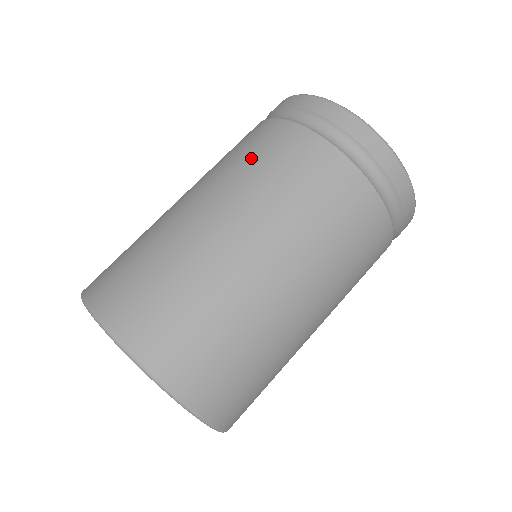
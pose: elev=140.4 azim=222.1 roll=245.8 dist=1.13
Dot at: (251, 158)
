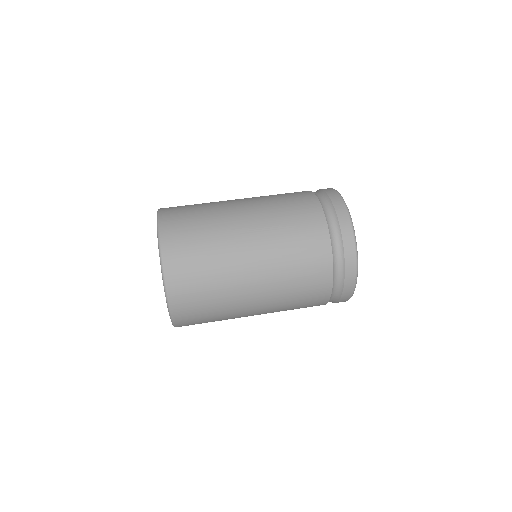
Dot at: occluded
